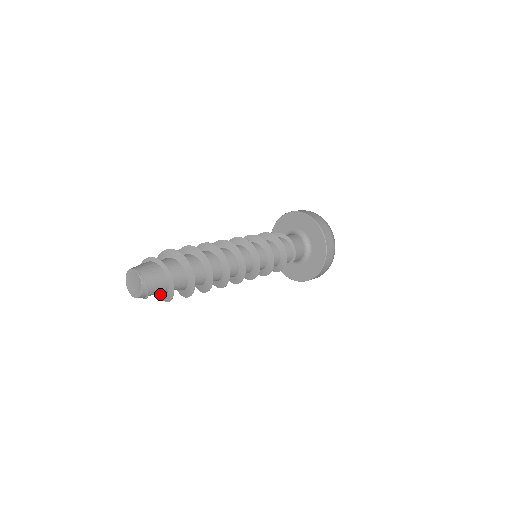
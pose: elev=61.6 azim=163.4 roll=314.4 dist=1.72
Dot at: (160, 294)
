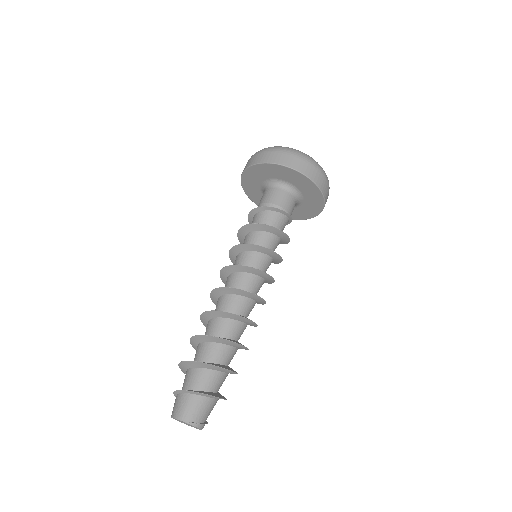
Dot at: occluded
